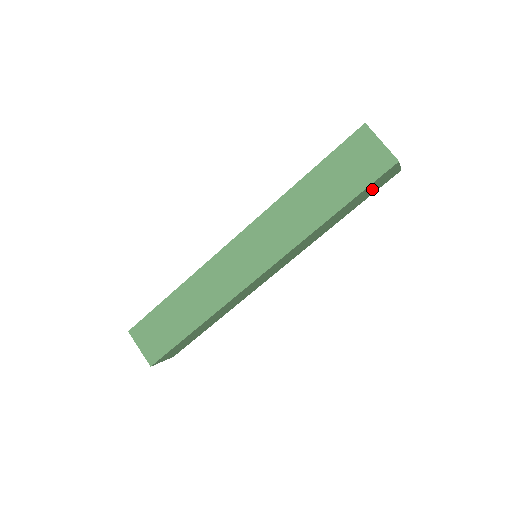
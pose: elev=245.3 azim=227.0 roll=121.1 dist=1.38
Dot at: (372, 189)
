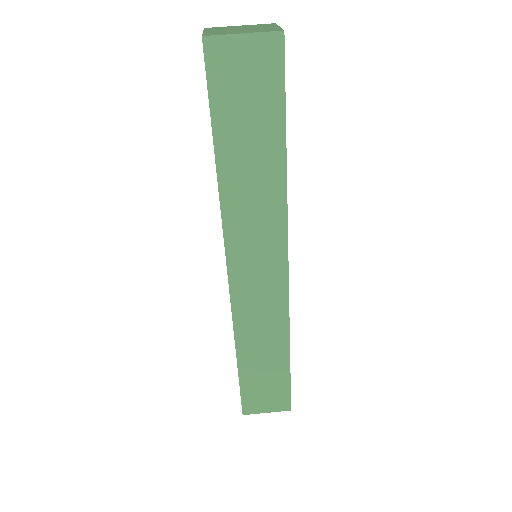
Dot at: occluded
